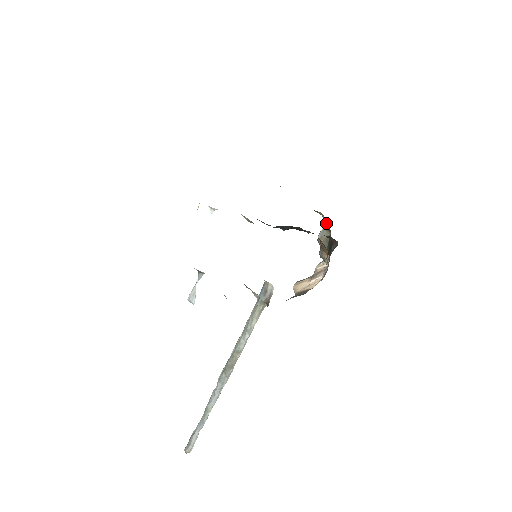
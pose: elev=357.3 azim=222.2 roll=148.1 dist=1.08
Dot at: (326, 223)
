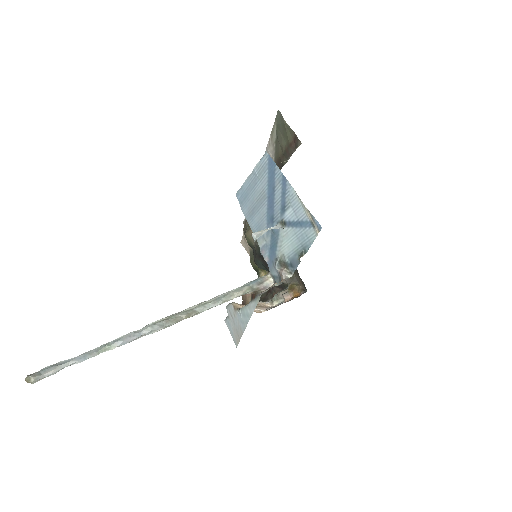
Dot at: occluded
